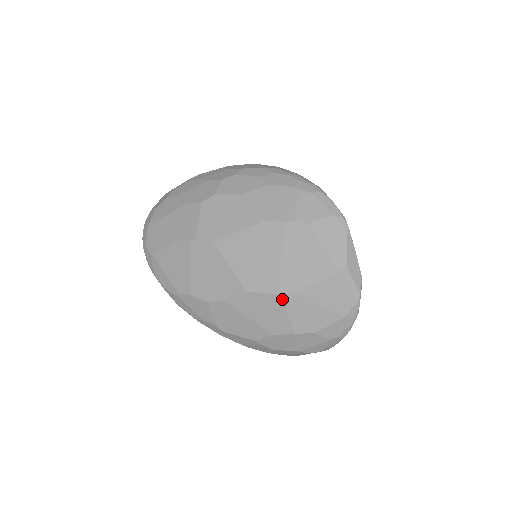
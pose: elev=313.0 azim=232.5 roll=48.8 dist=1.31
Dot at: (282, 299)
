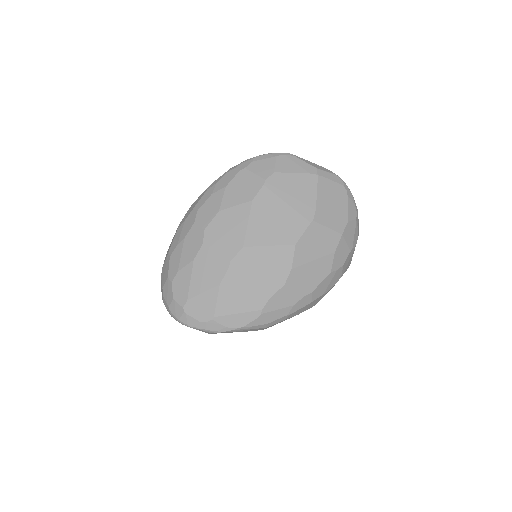
Dot at: (316, 222)
